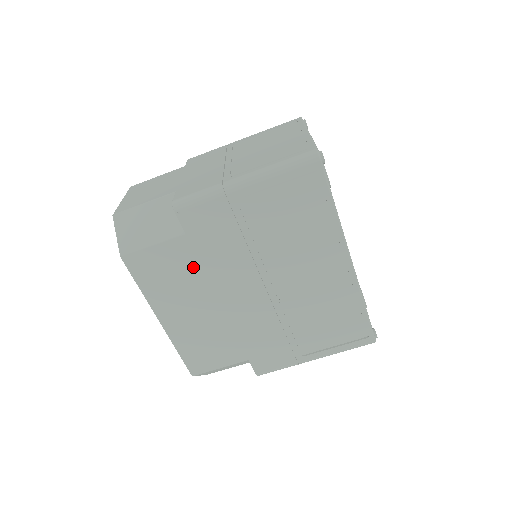
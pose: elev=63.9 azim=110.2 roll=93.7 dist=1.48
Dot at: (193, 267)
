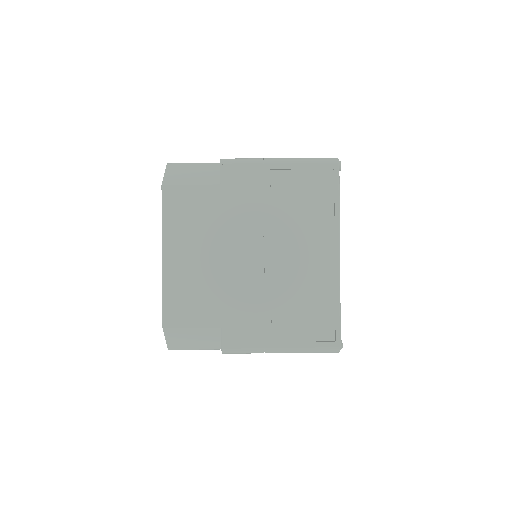
Dot at: (214, 215)
